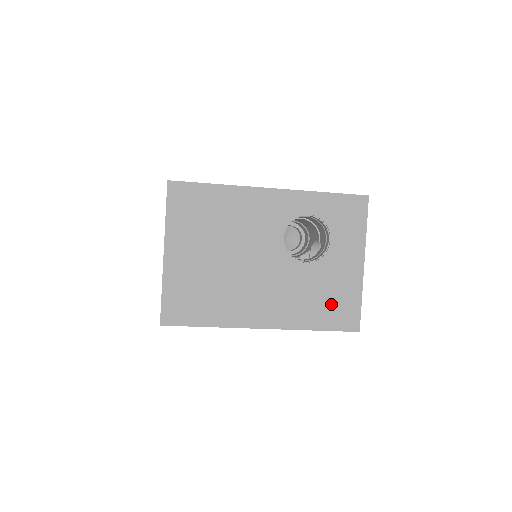
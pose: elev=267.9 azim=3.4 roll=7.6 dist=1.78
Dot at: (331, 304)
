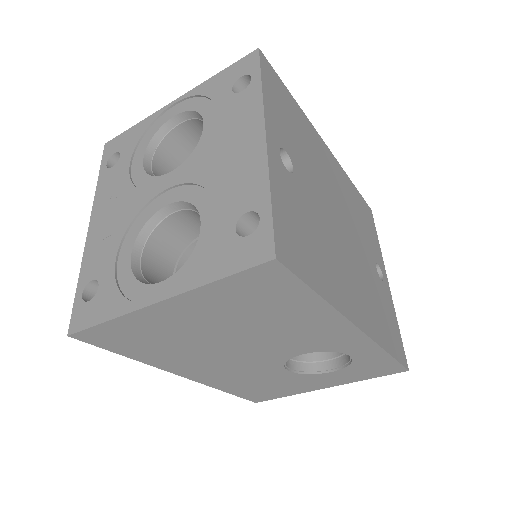
Dot at: (263, 389)
